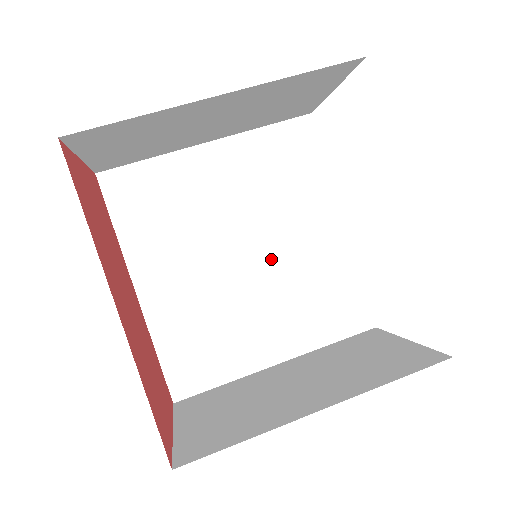
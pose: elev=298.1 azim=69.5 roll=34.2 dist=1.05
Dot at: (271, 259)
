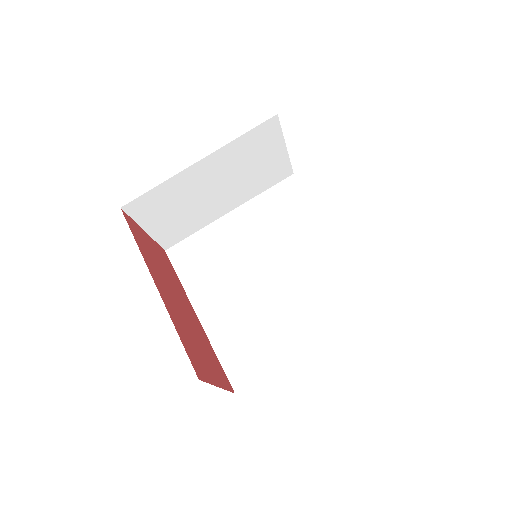
Dot at: (287, 272)
